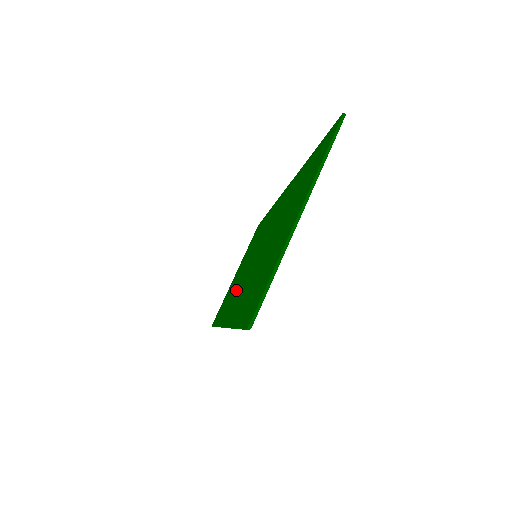
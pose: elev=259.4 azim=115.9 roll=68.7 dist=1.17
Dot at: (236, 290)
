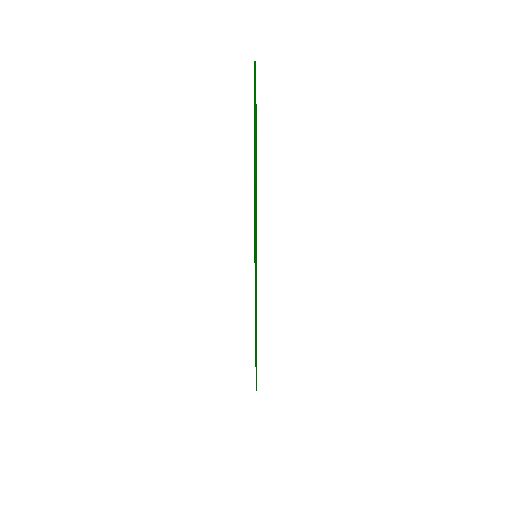
Dot at: occluded
